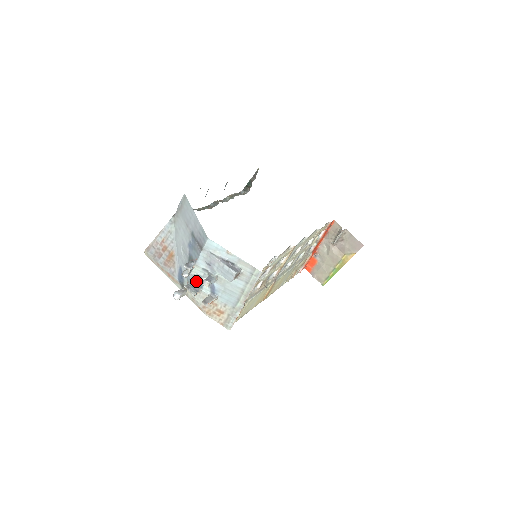
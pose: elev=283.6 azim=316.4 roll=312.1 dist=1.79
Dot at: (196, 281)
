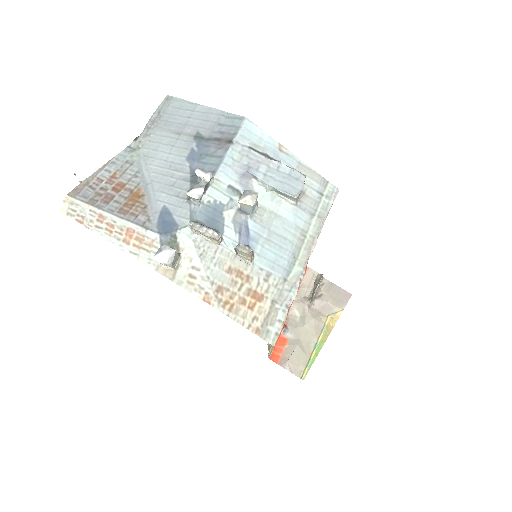
Dot at: (210, 219)
